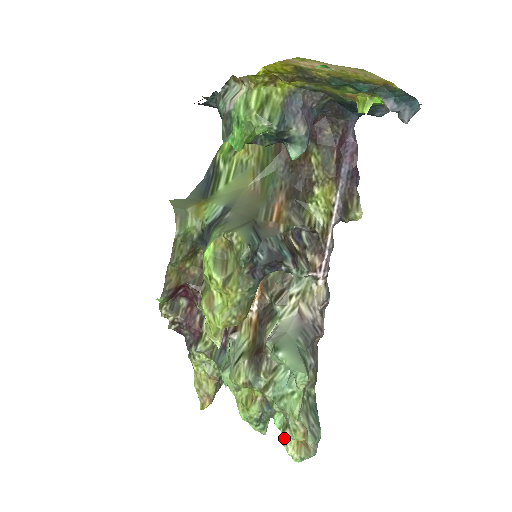
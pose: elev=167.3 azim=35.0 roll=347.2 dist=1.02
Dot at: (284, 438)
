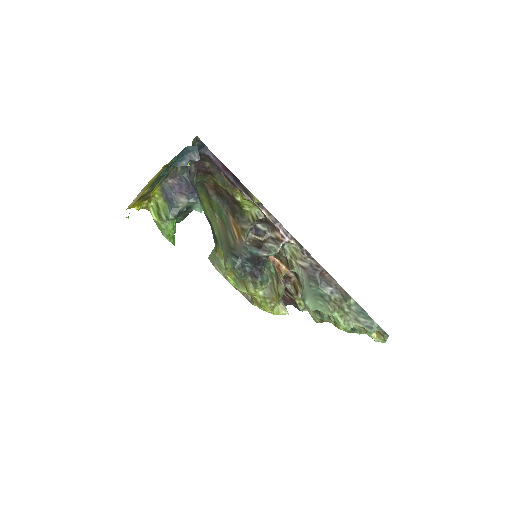
Dot at: occluded
